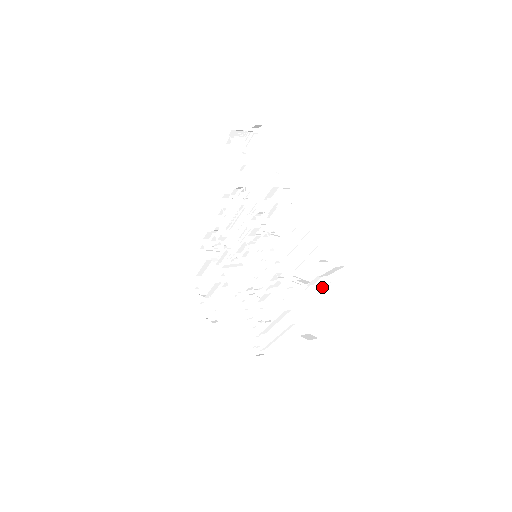
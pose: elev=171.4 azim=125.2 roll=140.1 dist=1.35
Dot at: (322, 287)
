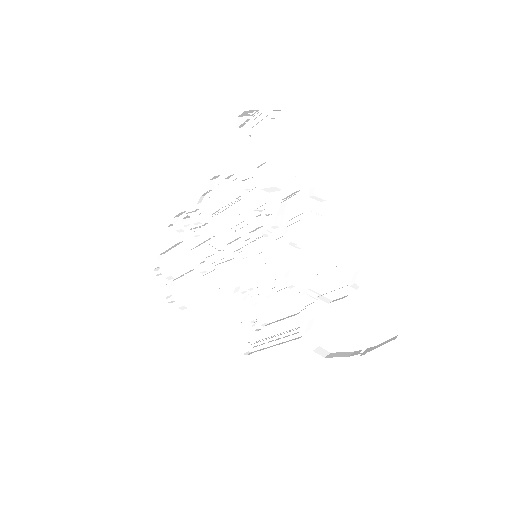
Dot at: (346, 308)
